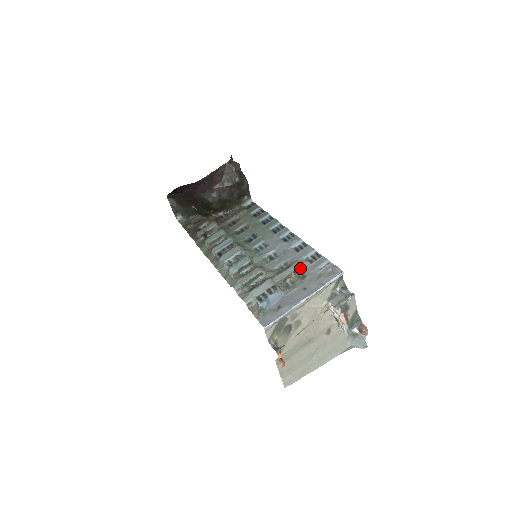
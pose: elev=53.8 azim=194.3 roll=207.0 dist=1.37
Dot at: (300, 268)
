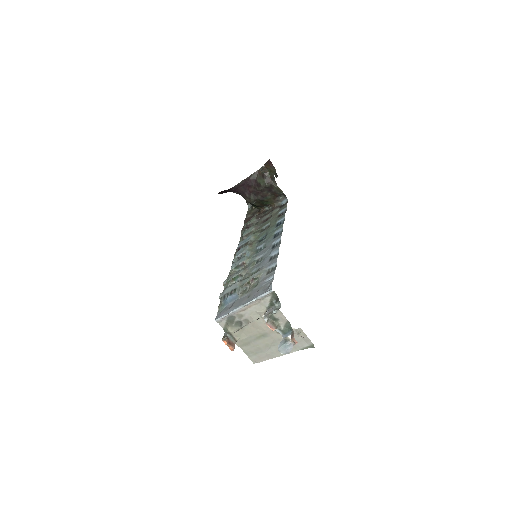
Dot at: (258, 277)
